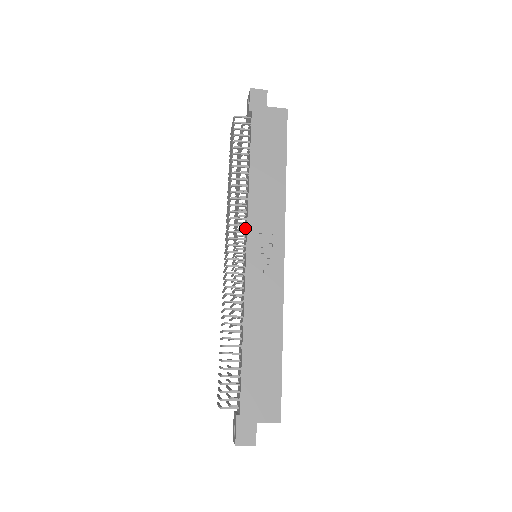
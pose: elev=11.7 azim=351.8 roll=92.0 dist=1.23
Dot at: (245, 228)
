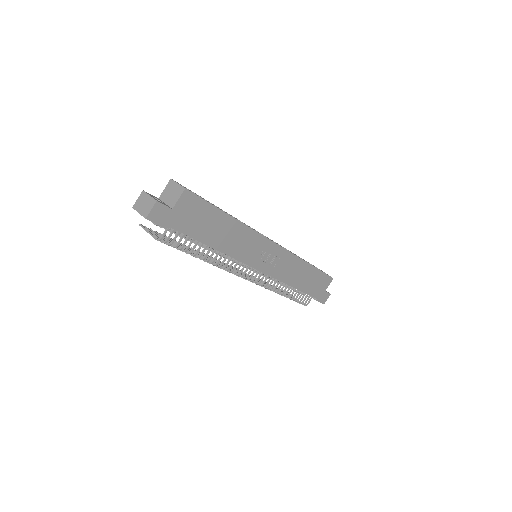
Dot at: occluded
